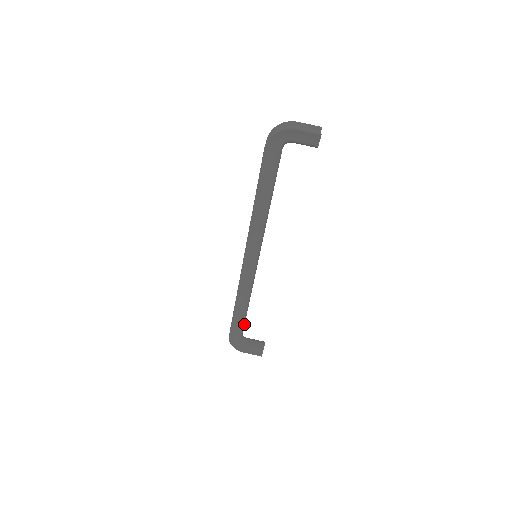
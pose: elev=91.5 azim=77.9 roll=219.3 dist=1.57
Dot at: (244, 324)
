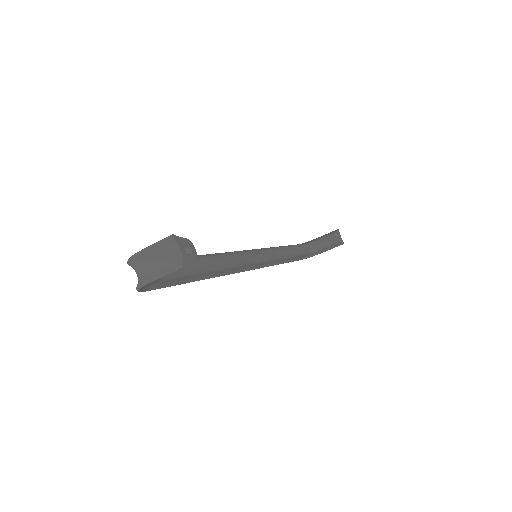
Dot at: (304, 248)
